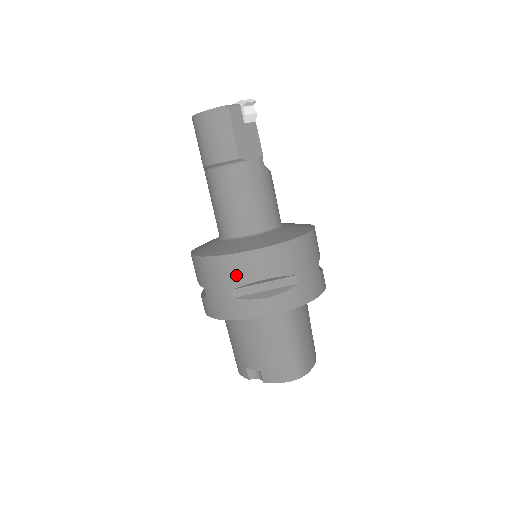
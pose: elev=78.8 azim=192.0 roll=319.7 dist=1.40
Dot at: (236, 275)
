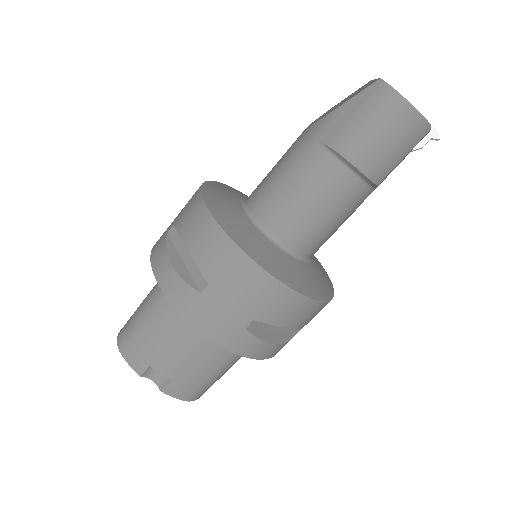
Dot at: (275, 311)
